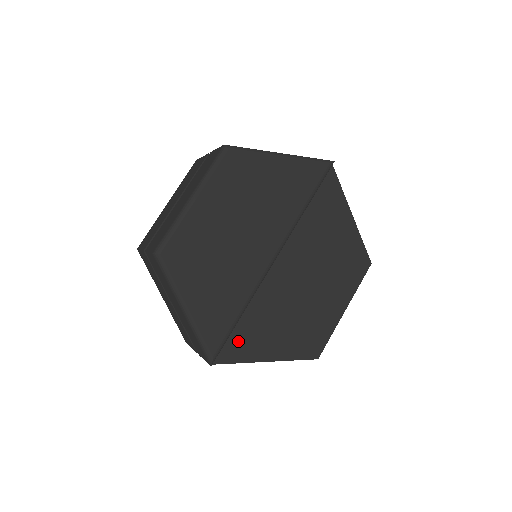
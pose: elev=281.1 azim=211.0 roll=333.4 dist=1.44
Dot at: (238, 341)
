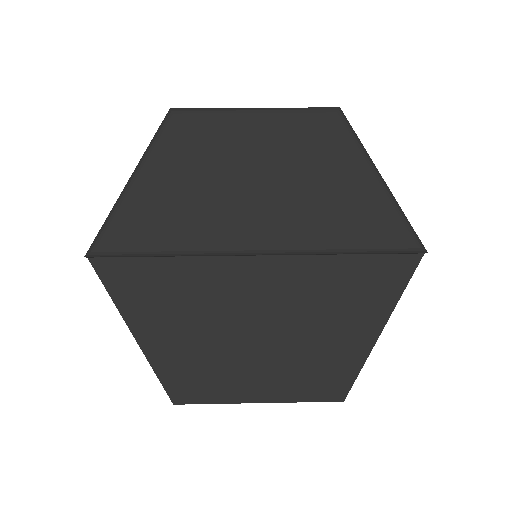
Dot at: (135, 276)
